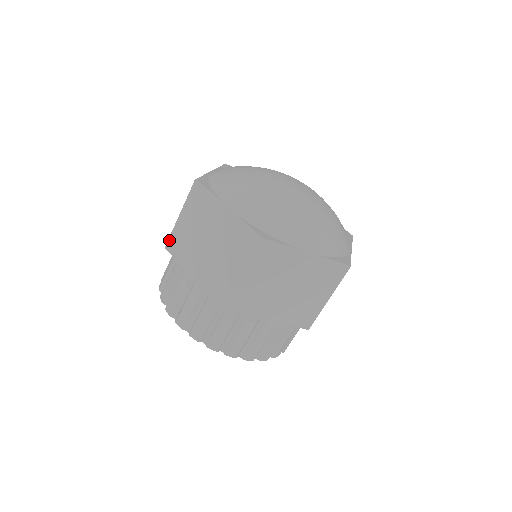
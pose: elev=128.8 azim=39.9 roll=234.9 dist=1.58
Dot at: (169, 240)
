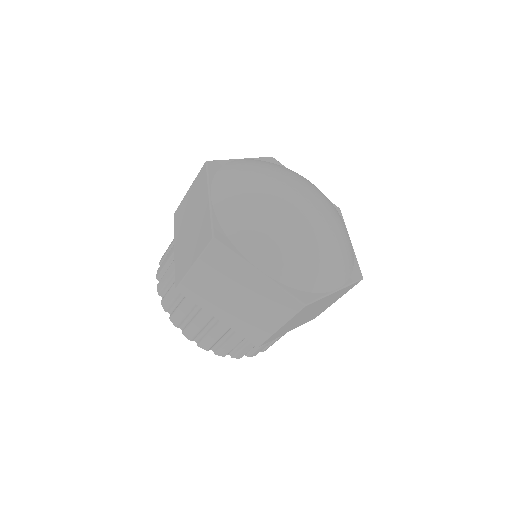
Dot at: (181, 284)
